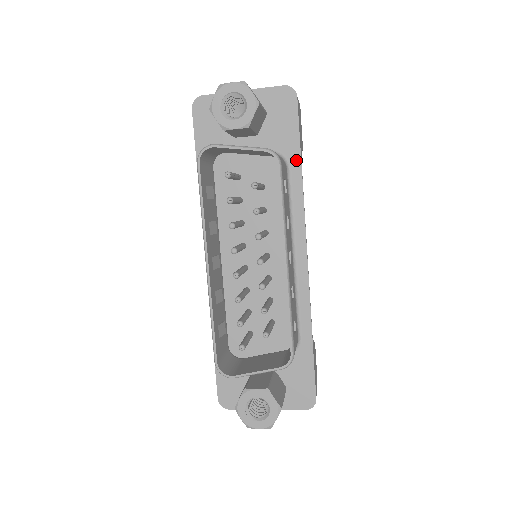
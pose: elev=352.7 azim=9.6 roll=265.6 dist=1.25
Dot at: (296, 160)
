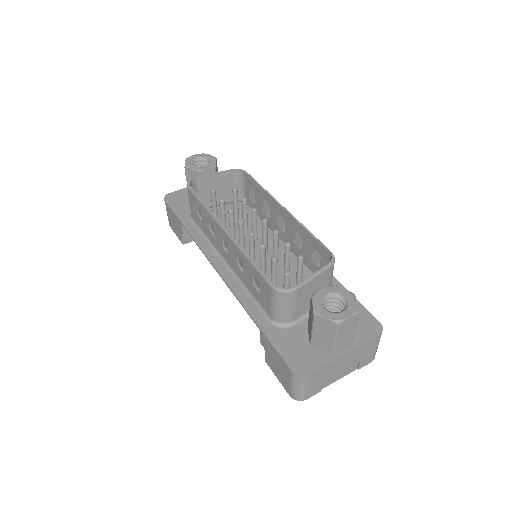
Dot at: occluded
